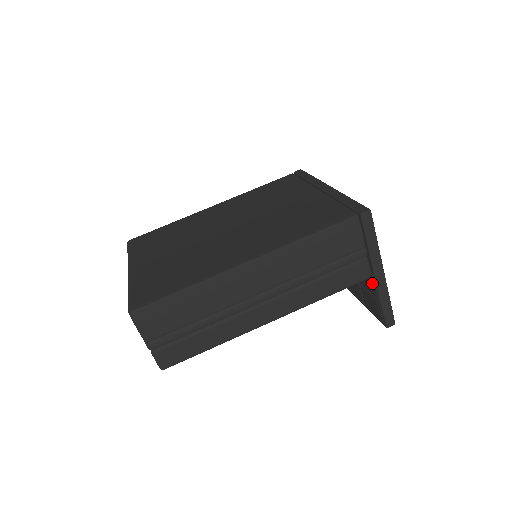
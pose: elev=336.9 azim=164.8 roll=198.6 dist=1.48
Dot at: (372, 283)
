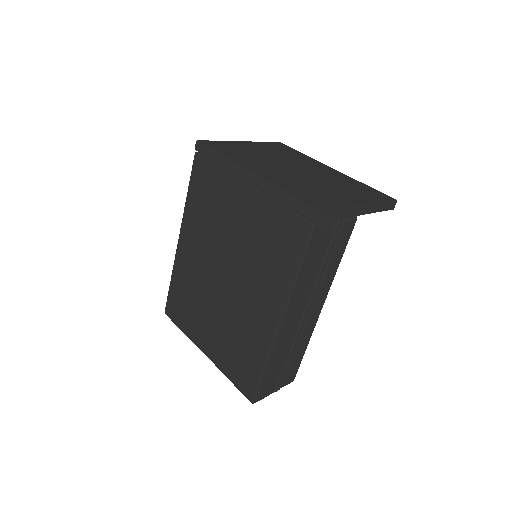
Dot at: occluded
